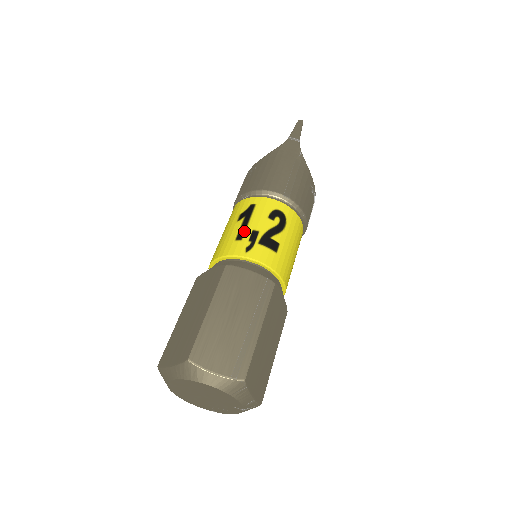
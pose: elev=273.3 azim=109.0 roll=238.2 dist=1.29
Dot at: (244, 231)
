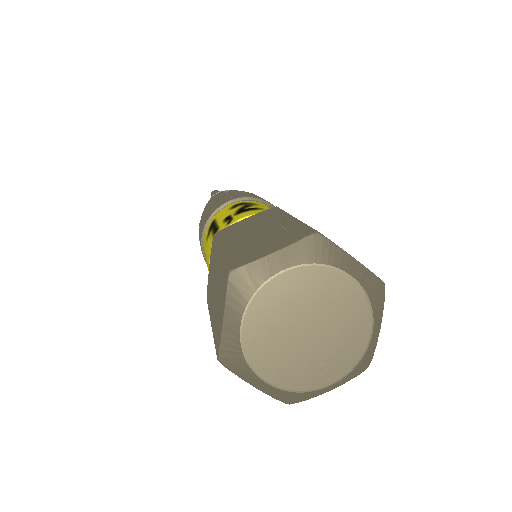
Dot at: (217, 227)
